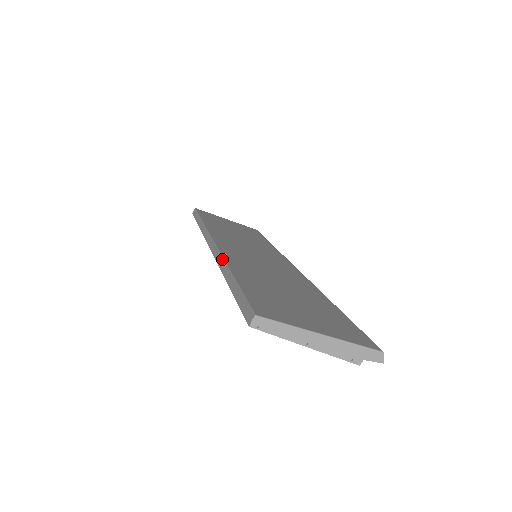
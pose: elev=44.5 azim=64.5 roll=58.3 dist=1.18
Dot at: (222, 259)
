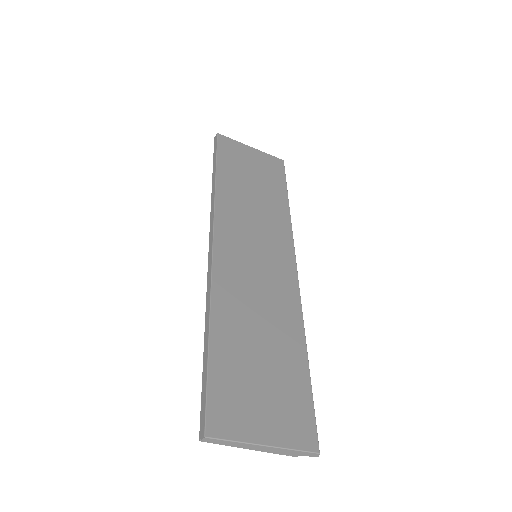
Dot at: (209, 295)
